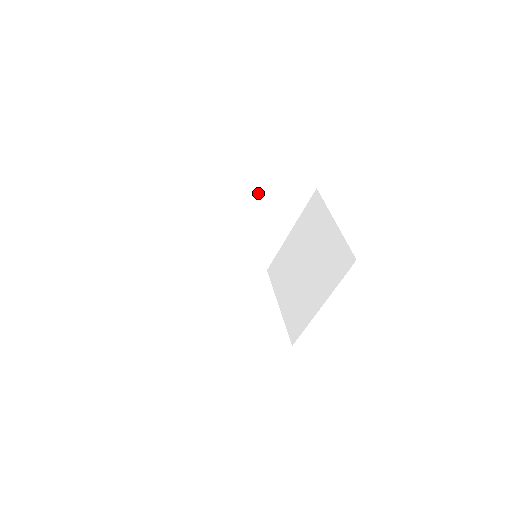
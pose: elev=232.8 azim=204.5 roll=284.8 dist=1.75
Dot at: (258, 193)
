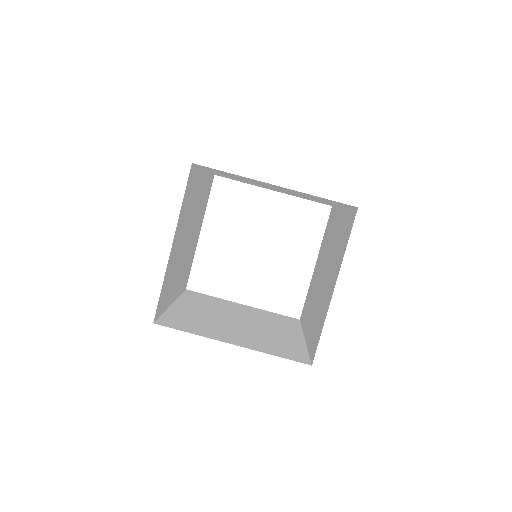
Dot at: occluded
